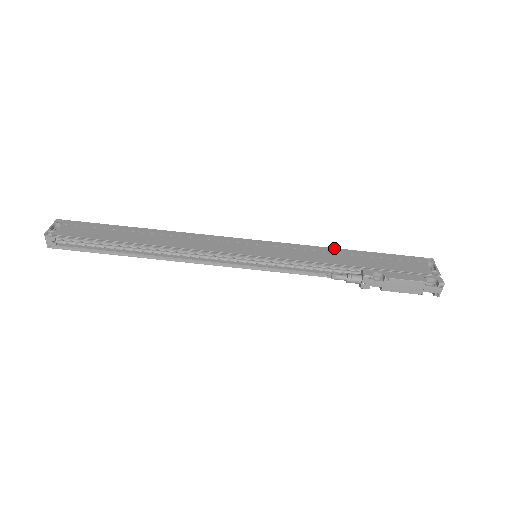
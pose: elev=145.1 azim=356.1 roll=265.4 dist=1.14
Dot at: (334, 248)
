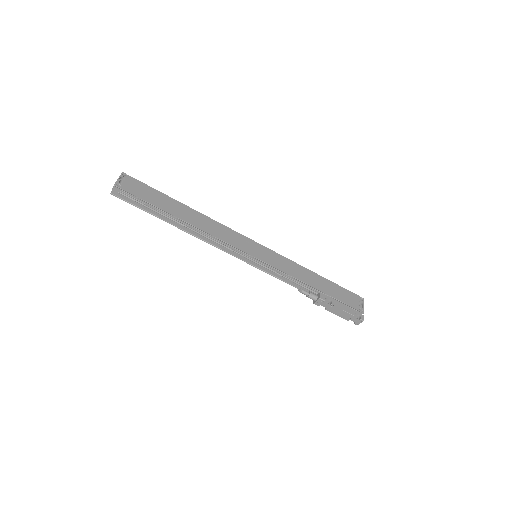
Dot at: (308, 269)
